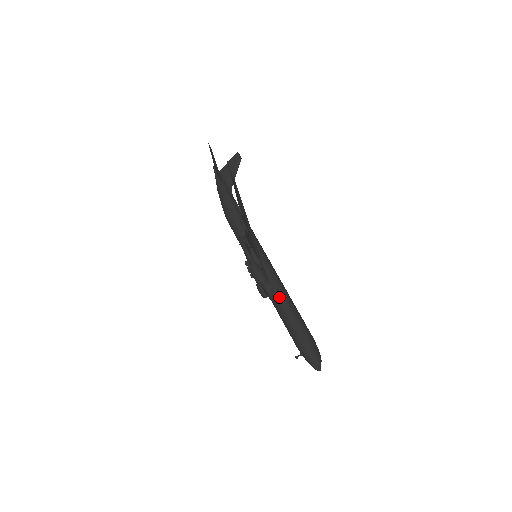
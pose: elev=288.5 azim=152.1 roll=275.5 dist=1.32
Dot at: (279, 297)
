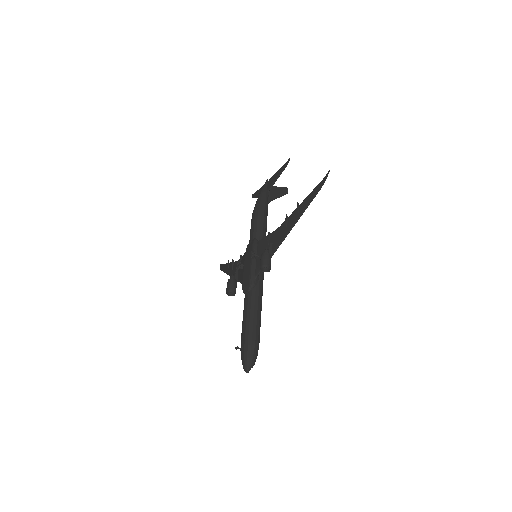
Dot at: (258, 294)
